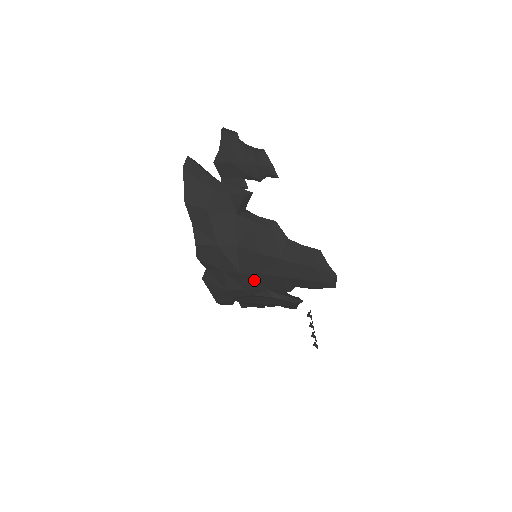
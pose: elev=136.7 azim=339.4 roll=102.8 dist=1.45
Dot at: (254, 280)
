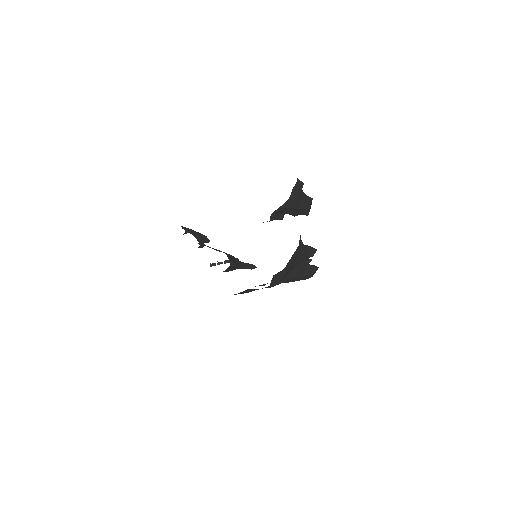
Dot at: occluded
